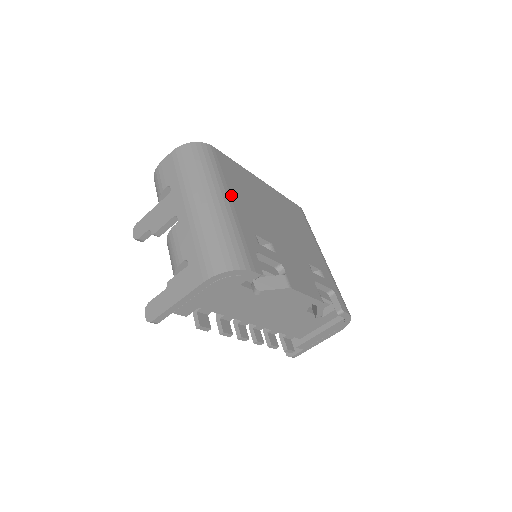
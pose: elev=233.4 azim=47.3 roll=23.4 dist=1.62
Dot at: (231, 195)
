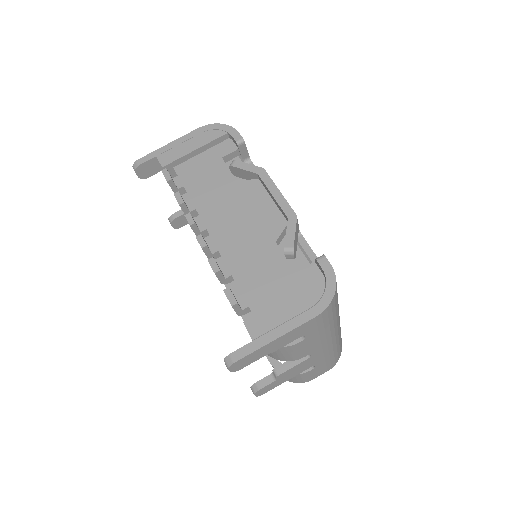
Dot at: occluded
